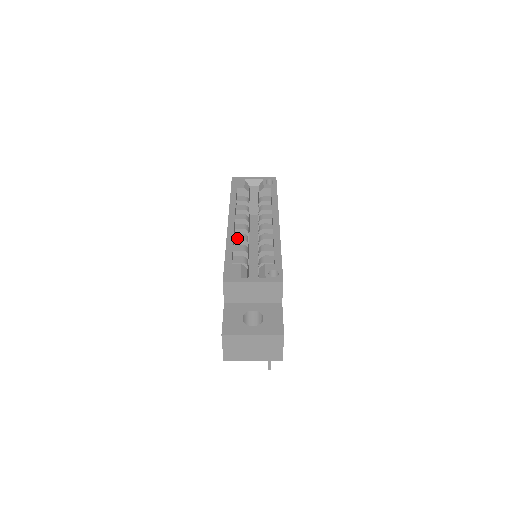
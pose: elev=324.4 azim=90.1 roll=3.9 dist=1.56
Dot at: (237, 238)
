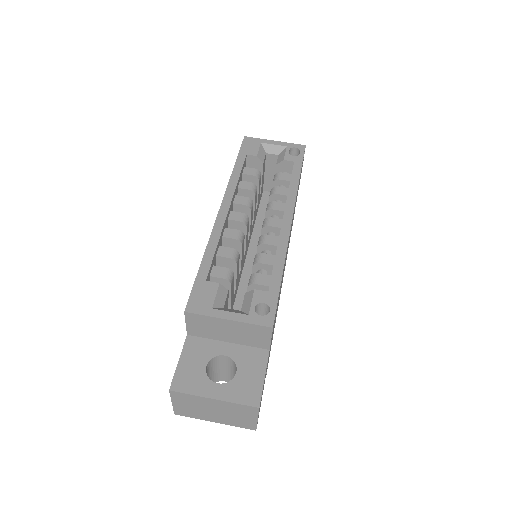
Dot at: (227, 235)
